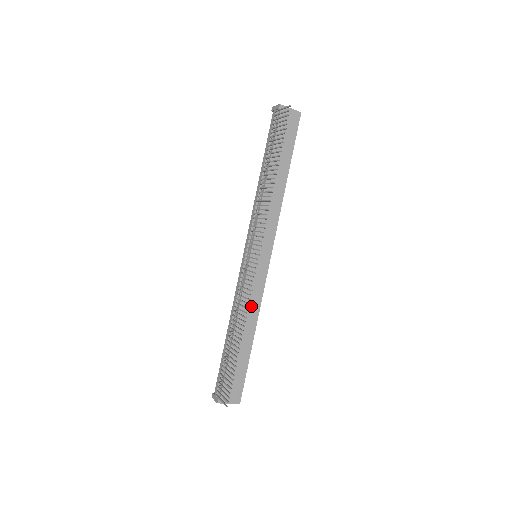
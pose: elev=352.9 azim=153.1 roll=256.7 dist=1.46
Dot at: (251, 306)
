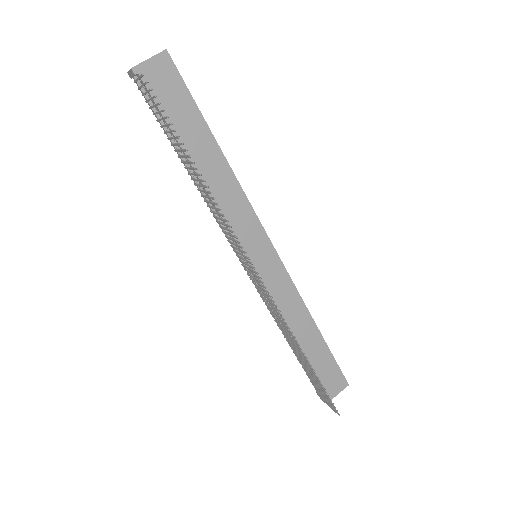
Dot at: (291, 306)
